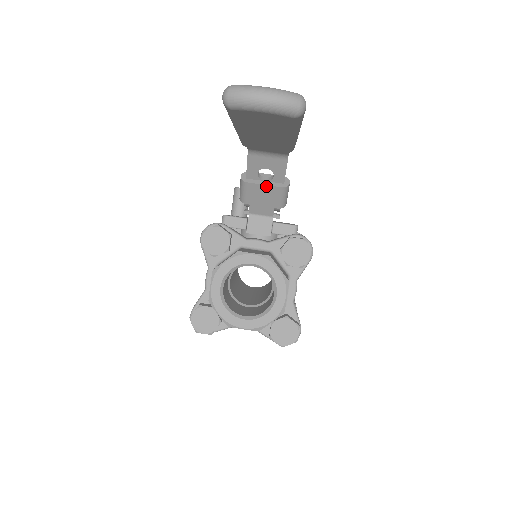
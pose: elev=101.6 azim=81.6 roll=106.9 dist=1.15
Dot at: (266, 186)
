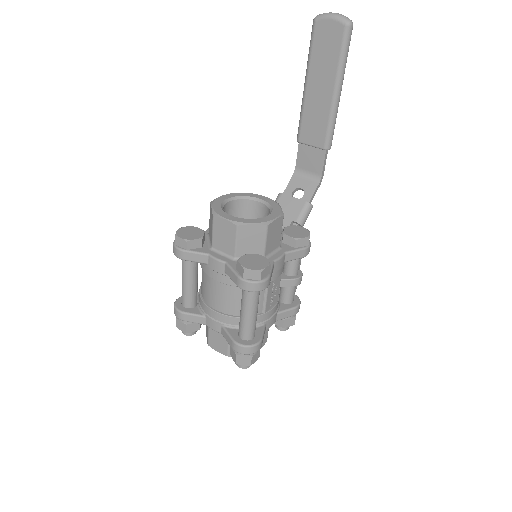
Dot at: (295, 199)
